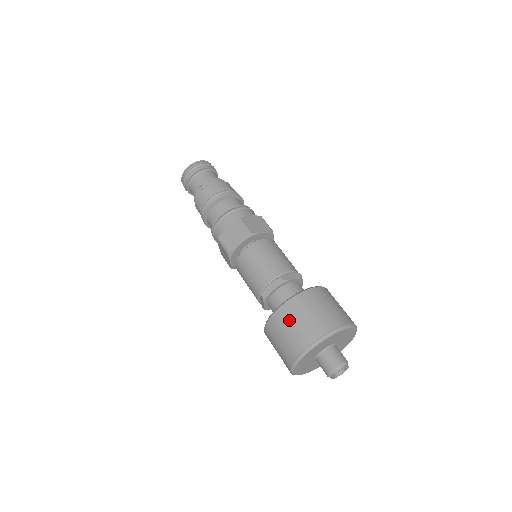
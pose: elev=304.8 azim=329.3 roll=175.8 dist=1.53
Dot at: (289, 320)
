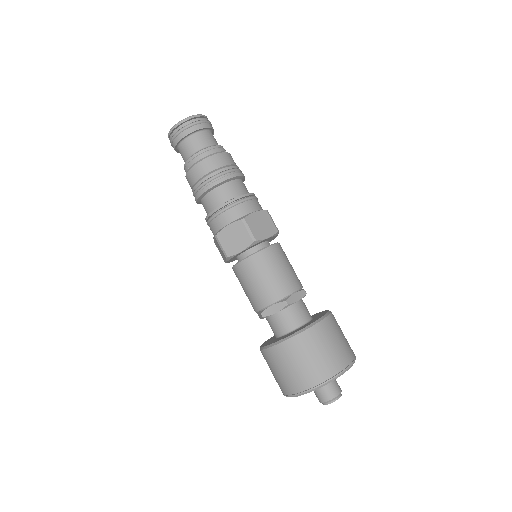
Dot at: (292, 358)
